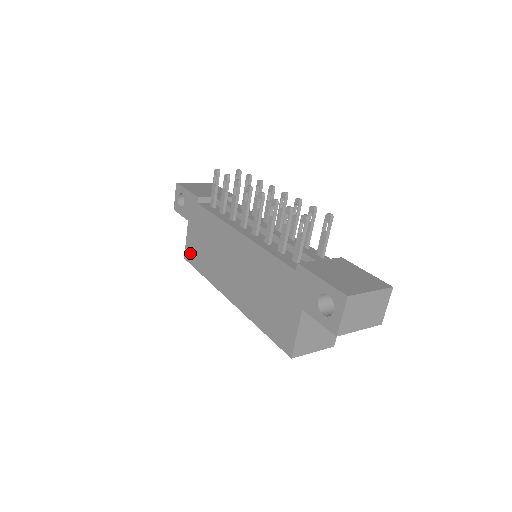
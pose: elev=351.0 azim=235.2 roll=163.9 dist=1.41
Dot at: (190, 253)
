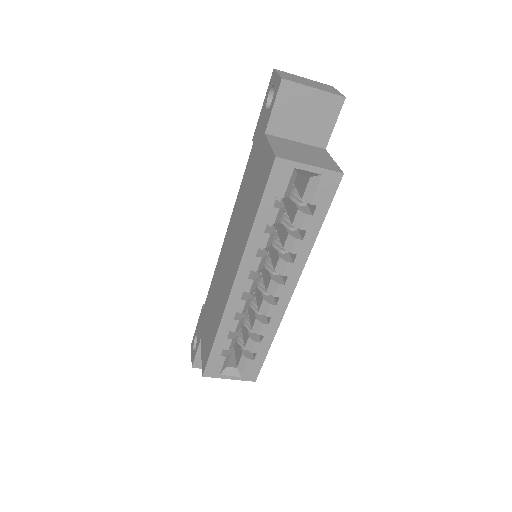
Dot at: (205, 355)
